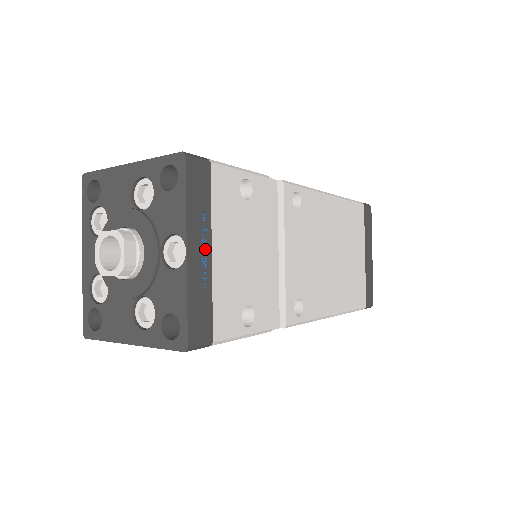
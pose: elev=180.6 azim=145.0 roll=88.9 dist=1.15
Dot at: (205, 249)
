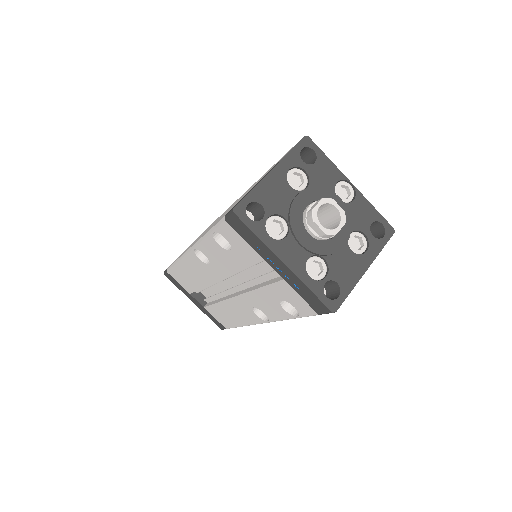
Dot at: occluded
